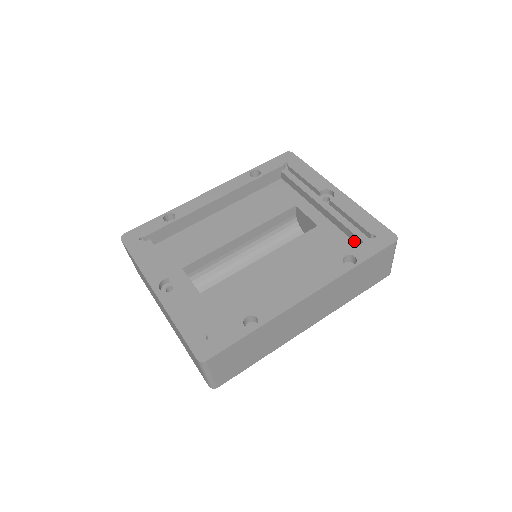
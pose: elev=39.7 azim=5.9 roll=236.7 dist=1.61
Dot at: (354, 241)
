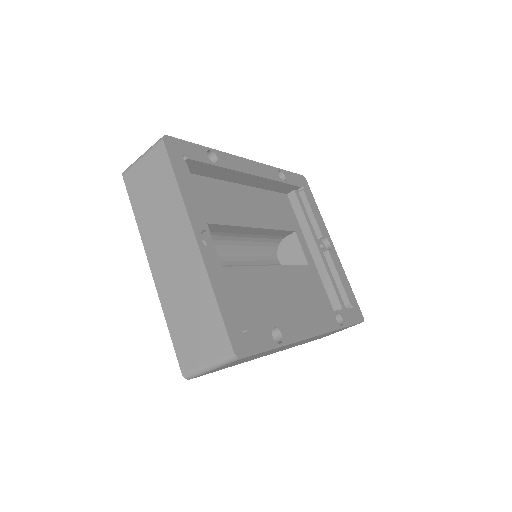
Dot at: (330, 299)
